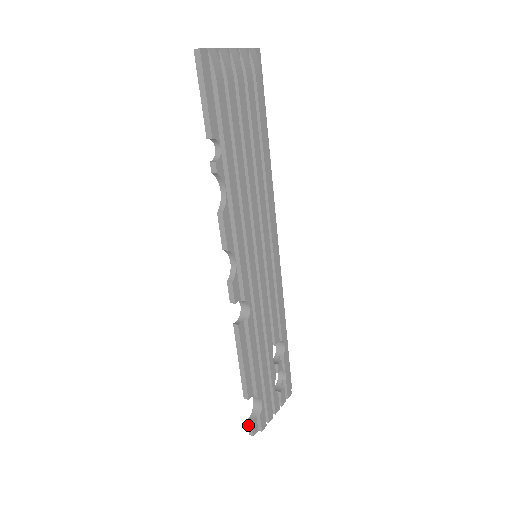
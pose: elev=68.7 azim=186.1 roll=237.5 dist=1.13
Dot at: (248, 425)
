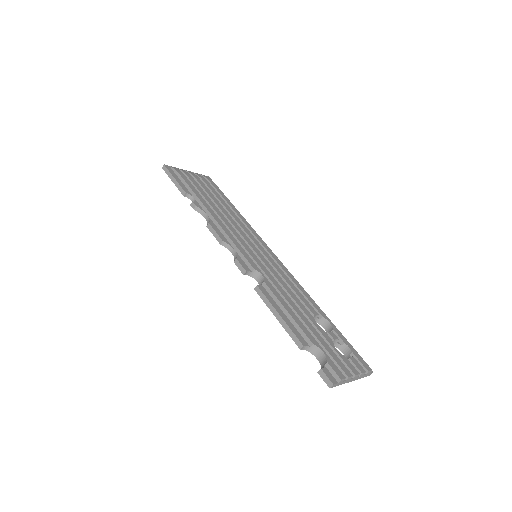
Dot at: (321, 377)
